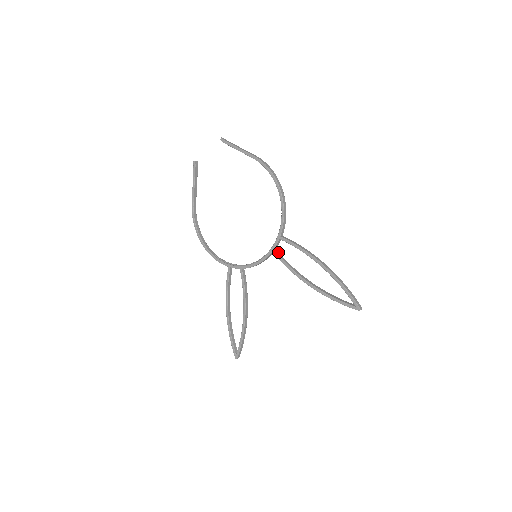
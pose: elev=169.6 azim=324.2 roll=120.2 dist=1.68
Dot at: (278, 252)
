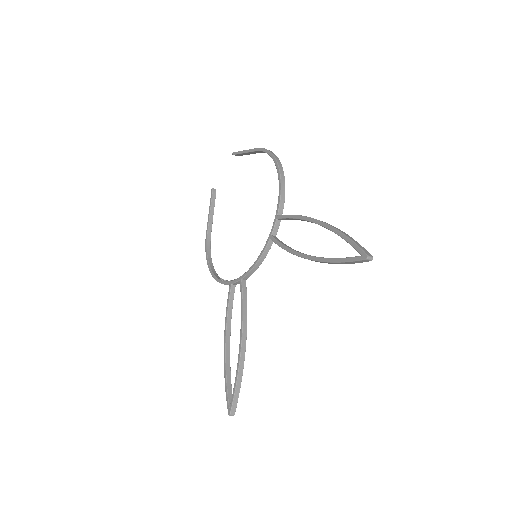
Dot at: (277, 238)
